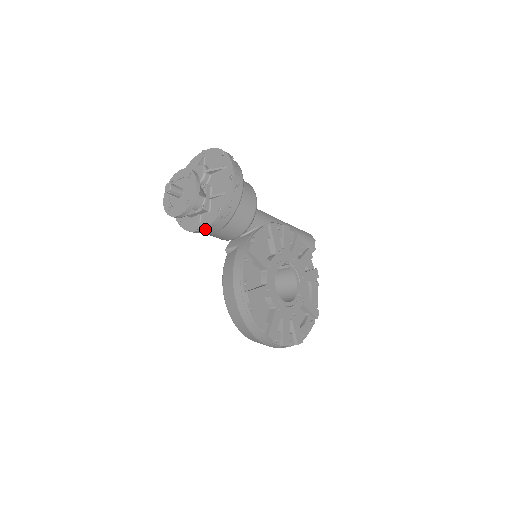
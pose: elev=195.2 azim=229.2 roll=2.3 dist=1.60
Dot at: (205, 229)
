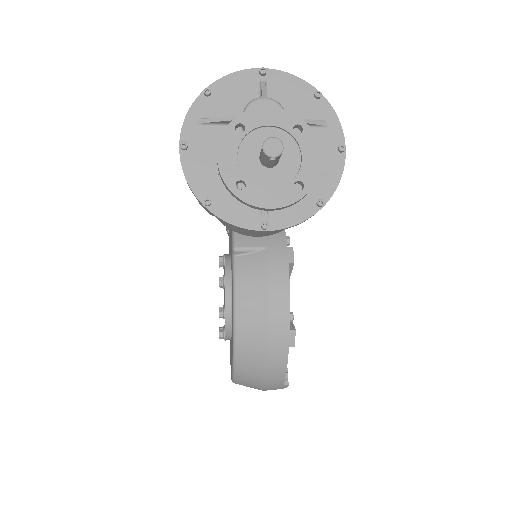
Dot at: (276, 230)
